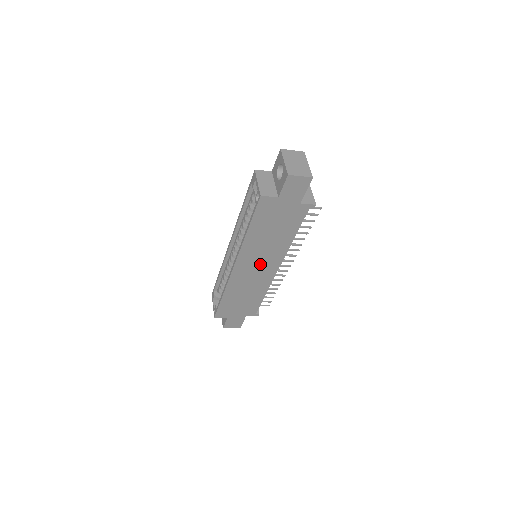
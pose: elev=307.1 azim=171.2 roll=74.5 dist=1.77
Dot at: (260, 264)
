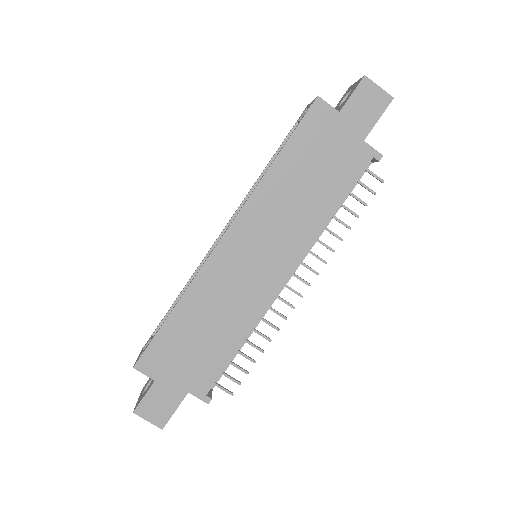
Dot at: (264, 252)
